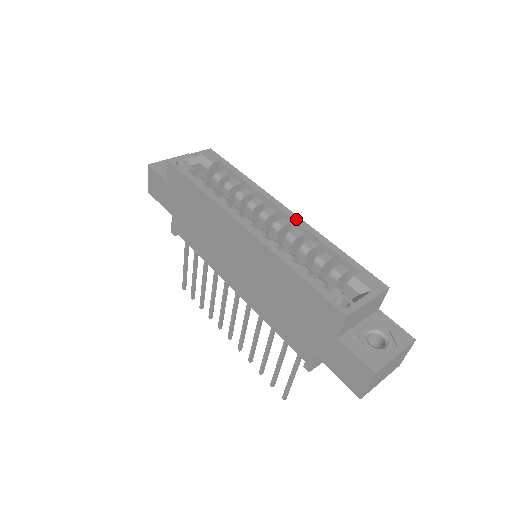
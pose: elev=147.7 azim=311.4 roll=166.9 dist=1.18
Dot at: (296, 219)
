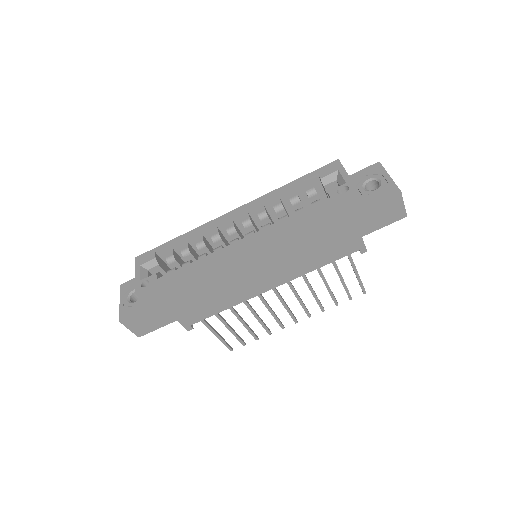
Dot at: (248, 206)
